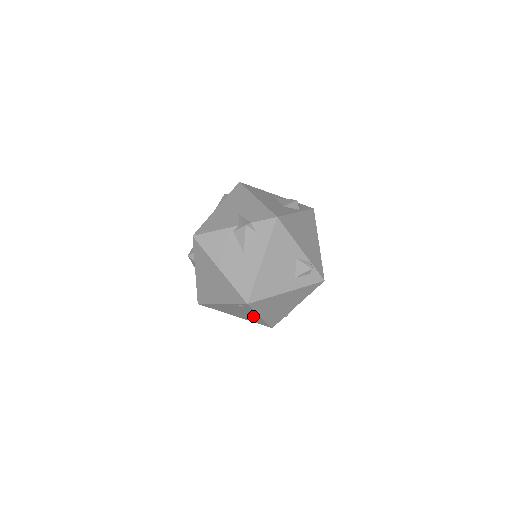
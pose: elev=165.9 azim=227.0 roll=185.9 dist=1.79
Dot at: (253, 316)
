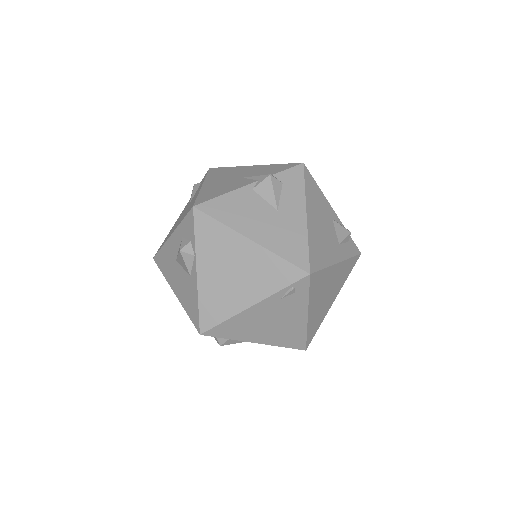
Dot at: (293, 322)
